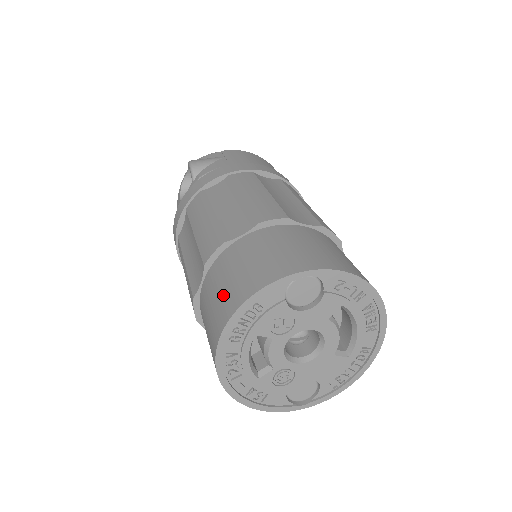
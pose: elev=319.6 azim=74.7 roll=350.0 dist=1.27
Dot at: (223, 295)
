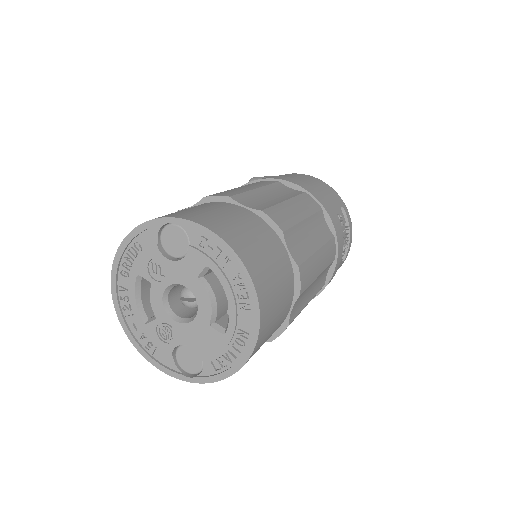
Dot at: occluded
